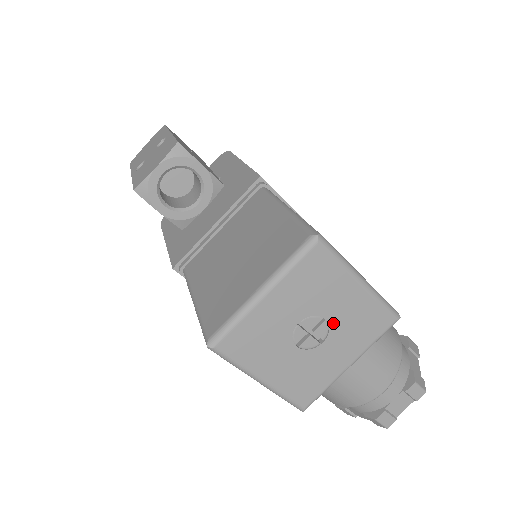
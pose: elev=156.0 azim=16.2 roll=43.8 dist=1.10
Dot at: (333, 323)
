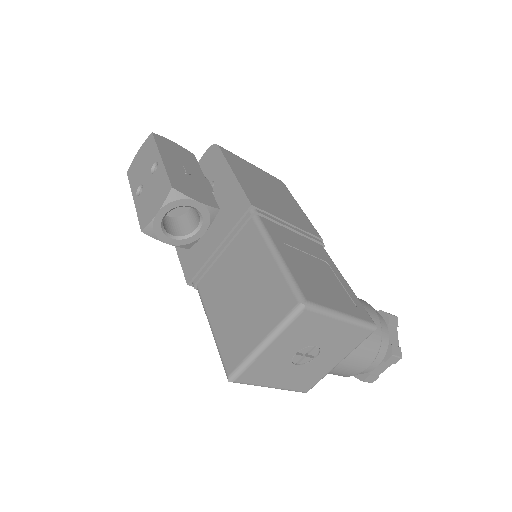
Dot at: (323, 346)
